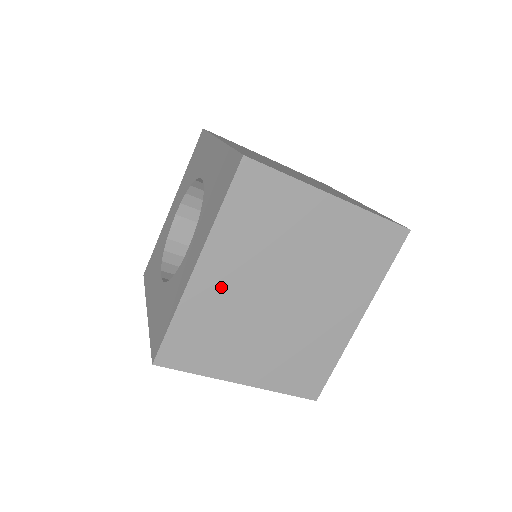
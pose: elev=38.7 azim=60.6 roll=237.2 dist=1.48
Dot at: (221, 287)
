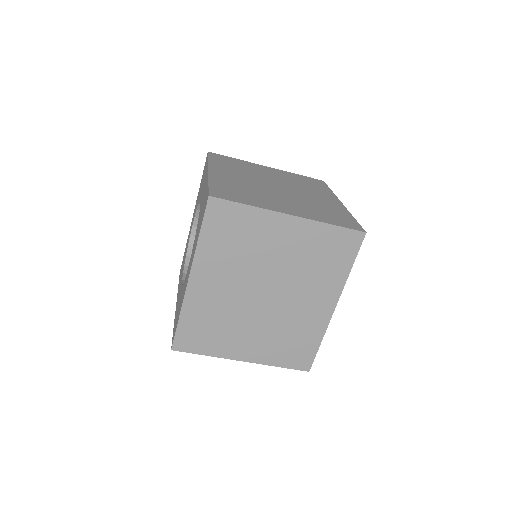
Dot at: (212, 292)
